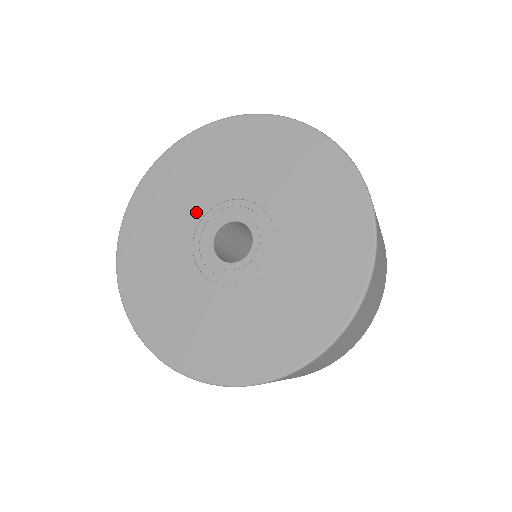
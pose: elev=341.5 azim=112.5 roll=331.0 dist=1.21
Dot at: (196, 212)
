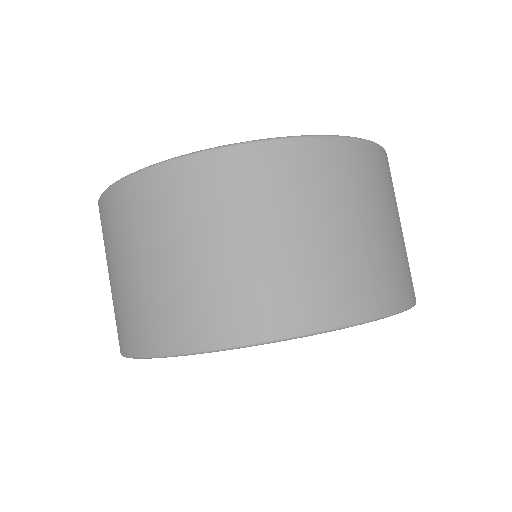
Dot at: occluded
